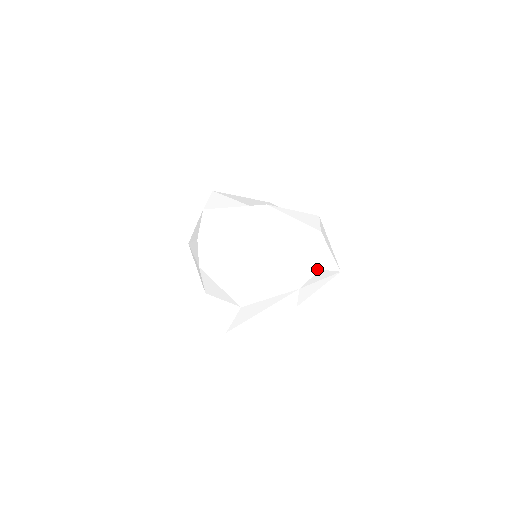
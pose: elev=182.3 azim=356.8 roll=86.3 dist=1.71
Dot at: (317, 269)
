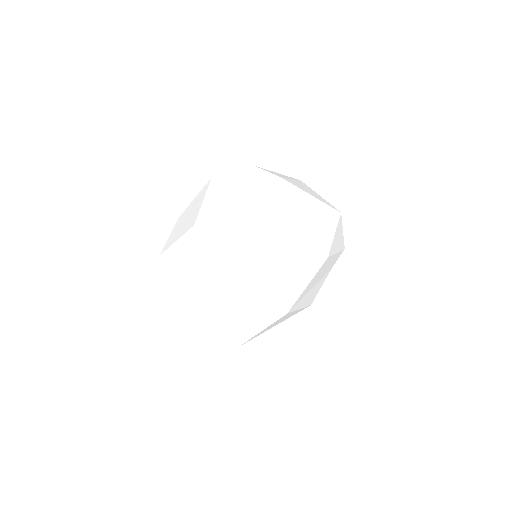
Dot at: (344, 247)
